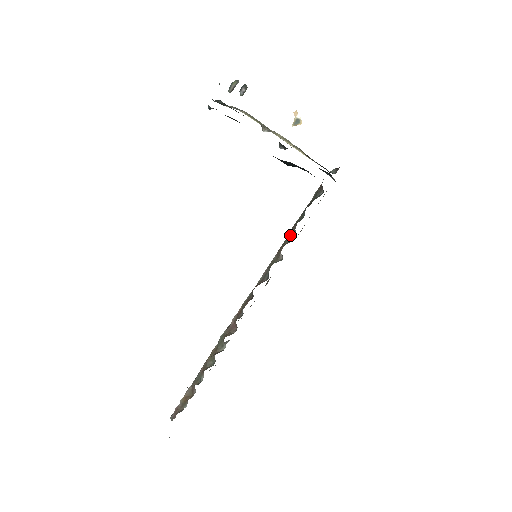
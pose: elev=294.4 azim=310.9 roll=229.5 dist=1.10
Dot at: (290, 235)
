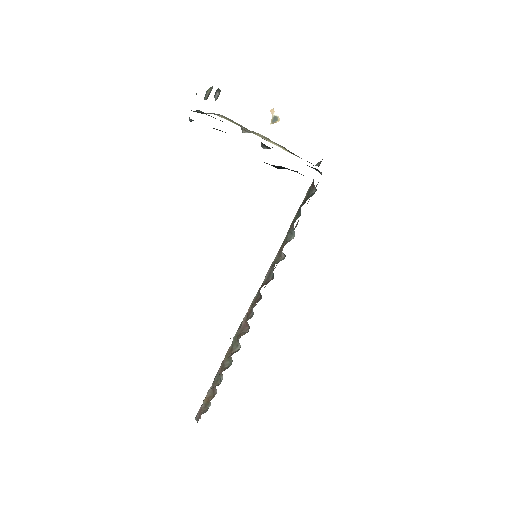
Dot at: (289, 234)
